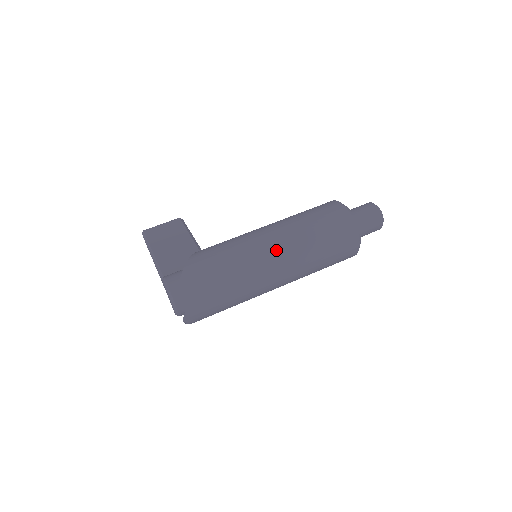
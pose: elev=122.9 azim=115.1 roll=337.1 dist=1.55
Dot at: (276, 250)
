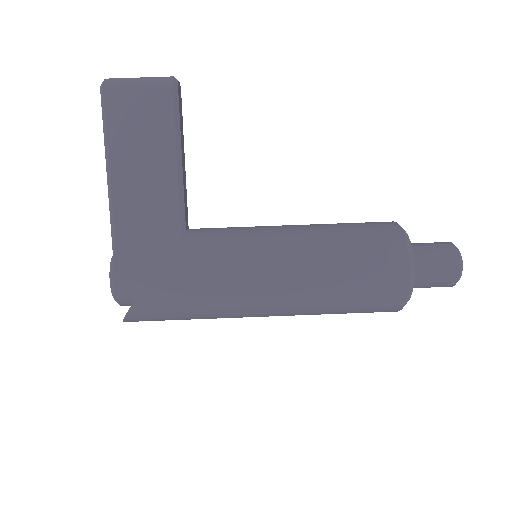
Dot at: (275, 310)
